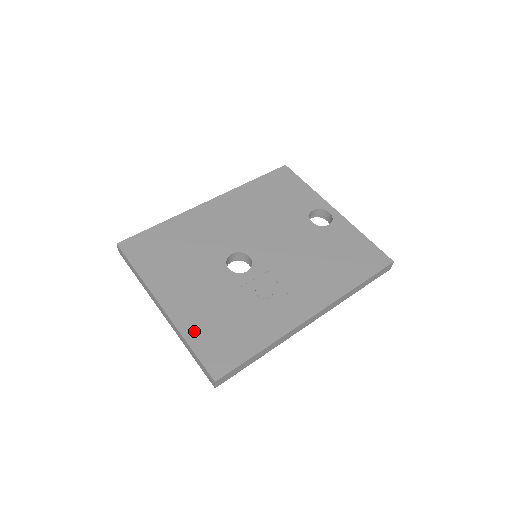
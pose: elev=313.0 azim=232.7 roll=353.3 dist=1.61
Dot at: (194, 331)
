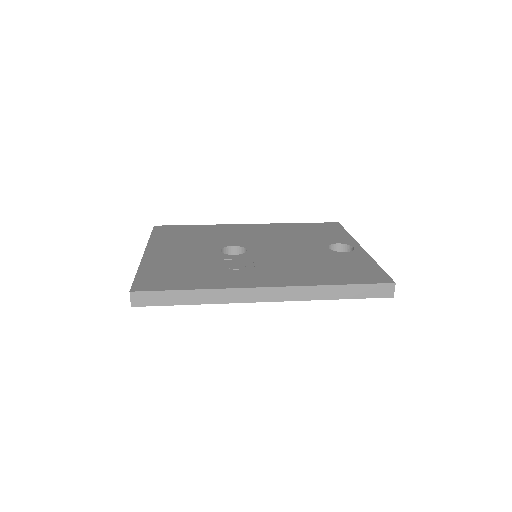
Dot at: (151, 267)
